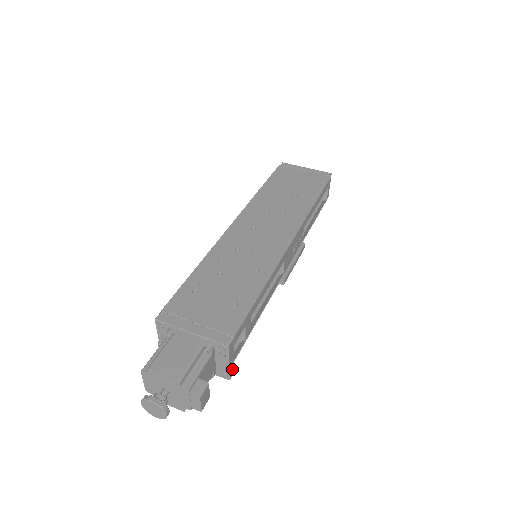
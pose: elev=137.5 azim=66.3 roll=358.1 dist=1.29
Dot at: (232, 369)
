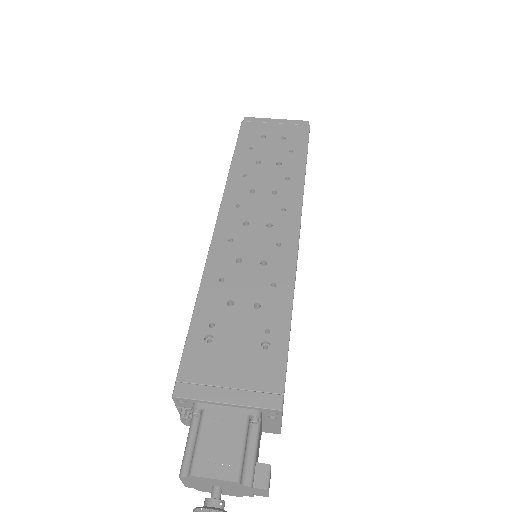
Dot at: occluded
